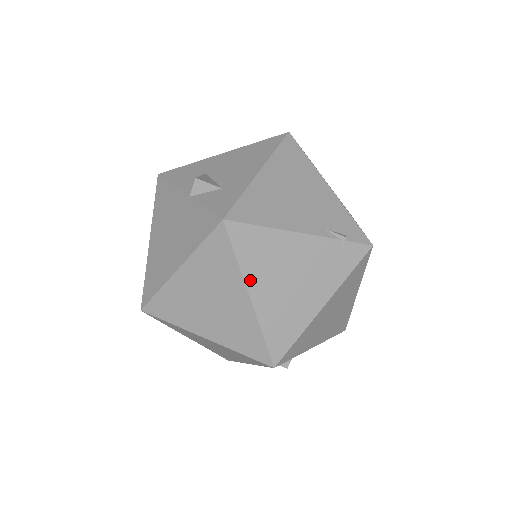
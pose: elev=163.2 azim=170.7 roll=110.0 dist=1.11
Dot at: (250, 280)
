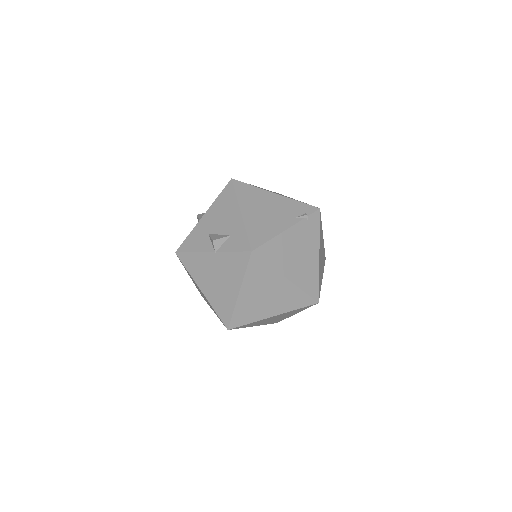
Dot at: (281, 270)
